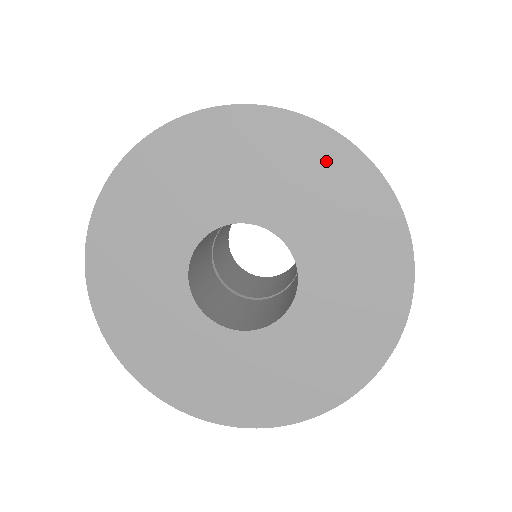
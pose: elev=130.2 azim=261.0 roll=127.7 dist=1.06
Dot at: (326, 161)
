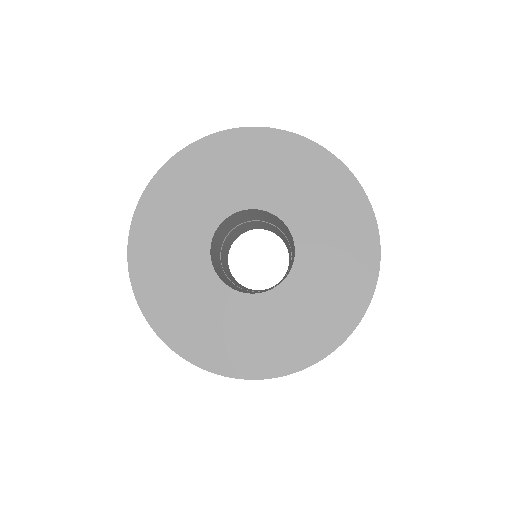
Dot at: (330, 179)
